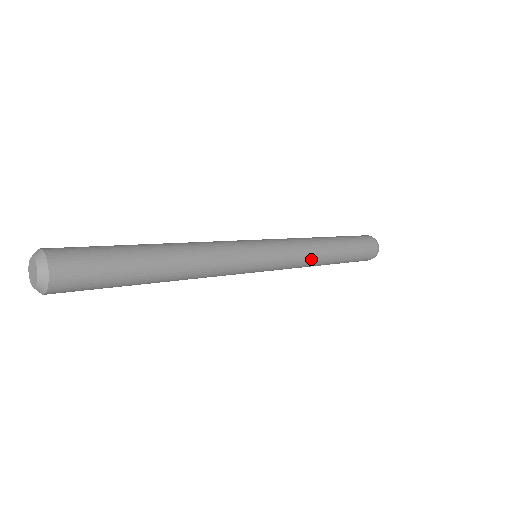
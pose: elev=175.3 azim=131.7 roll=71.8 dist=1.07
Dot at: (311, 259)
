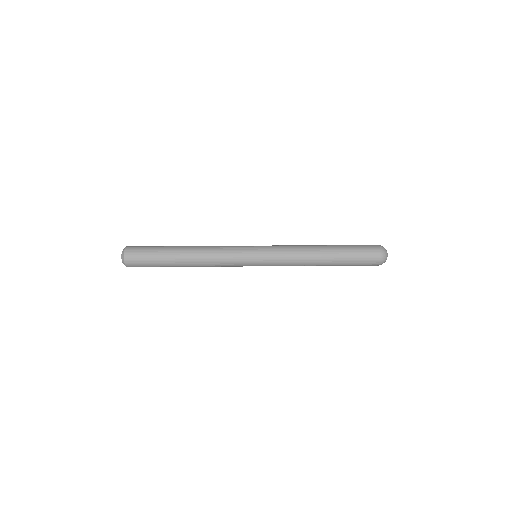
Dot at: (299, 263)
